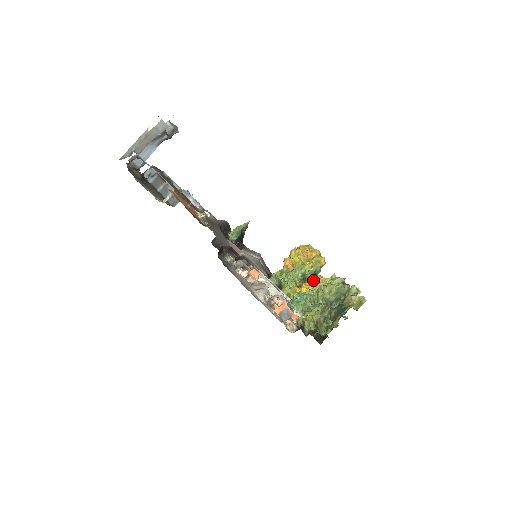
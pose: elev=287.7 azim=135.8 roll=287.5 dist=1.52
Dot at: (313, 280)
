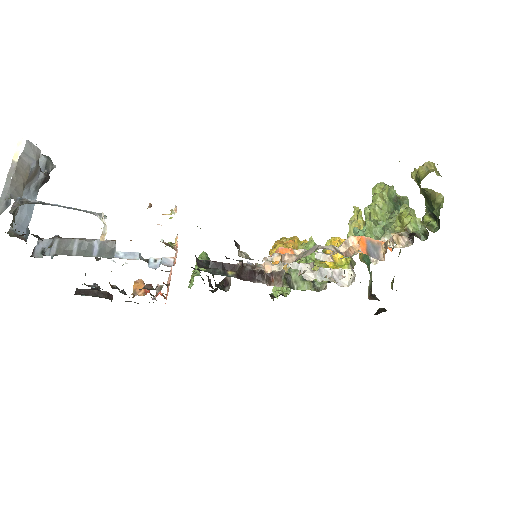
Dot at: occluded
